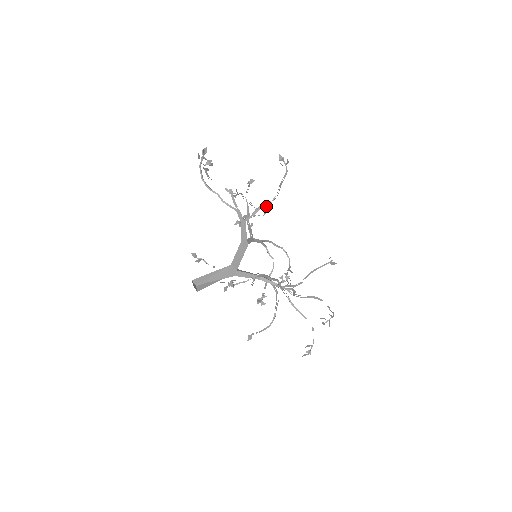
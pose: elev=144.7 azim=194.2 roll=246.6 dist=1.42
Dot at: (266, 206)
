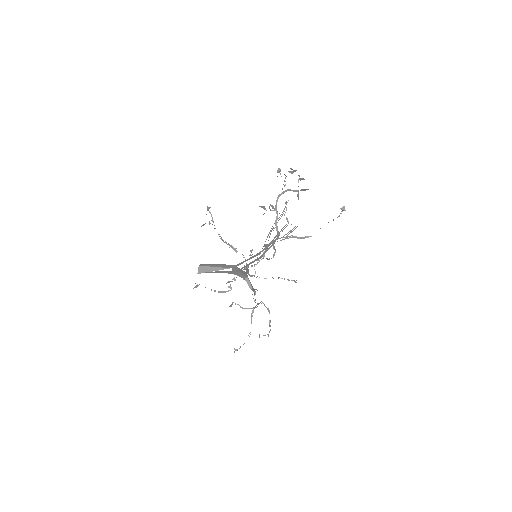
Dot at: occluded
